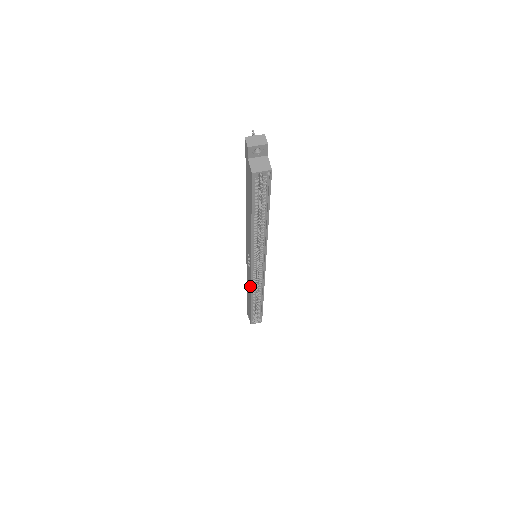
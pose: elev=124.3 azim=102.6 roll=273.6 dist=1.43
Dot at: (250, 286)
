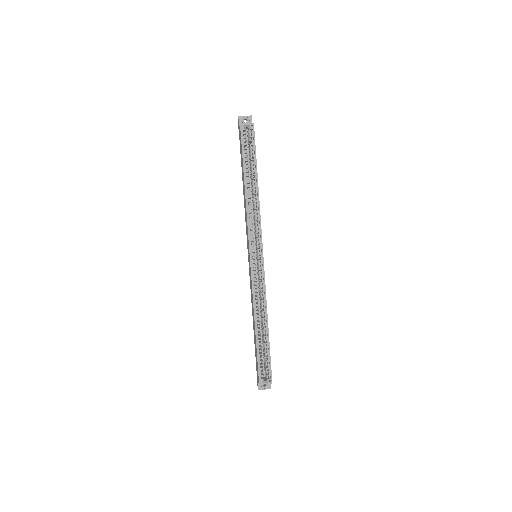
Dot at: (252, 293)
